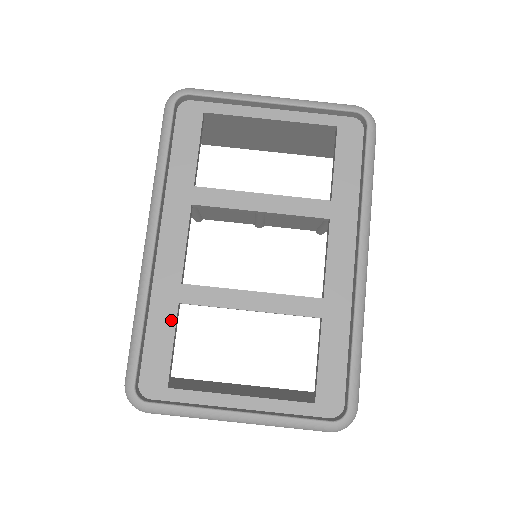
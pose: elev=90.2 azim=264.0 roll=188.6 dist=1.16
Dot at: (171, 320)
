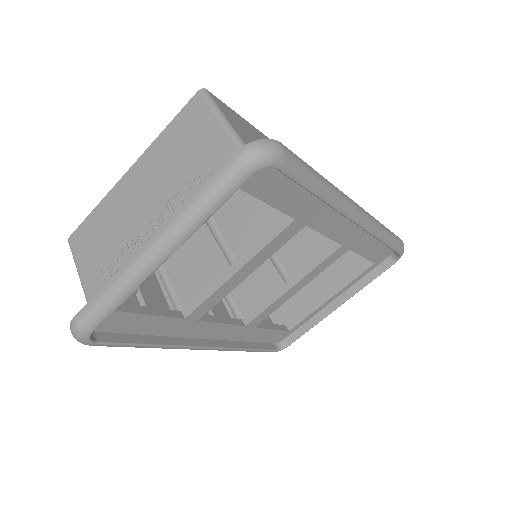
Dot at: (260, 331)
